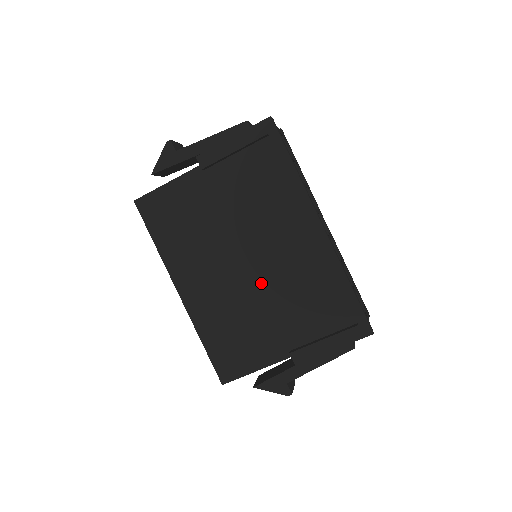
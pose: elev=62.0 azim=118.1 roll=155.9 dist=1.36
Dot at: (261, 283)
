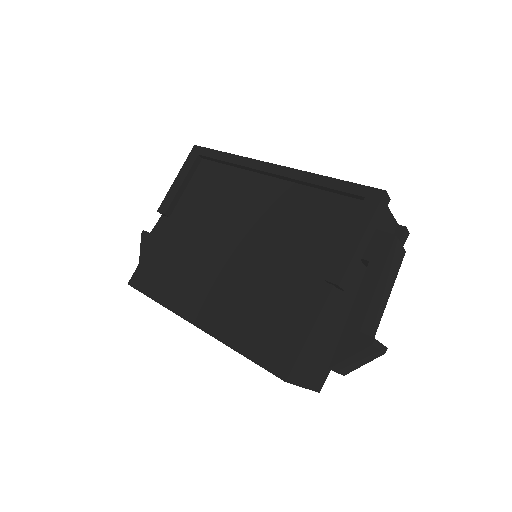
Dot at: (259, 251)
